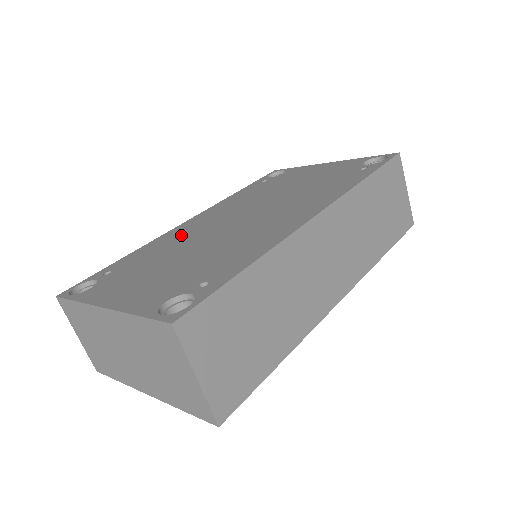
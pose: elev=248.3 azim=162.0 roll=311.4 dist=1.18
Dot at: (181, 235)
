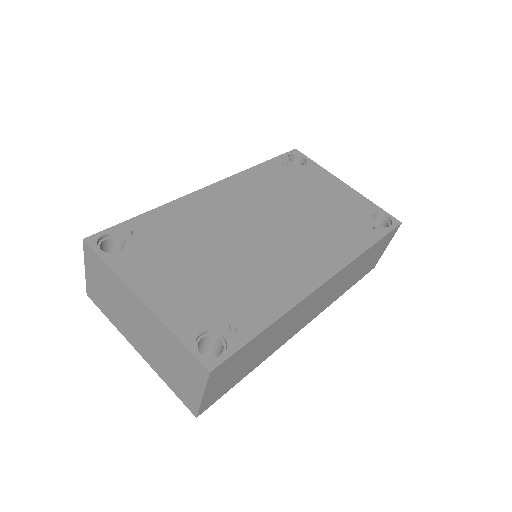
Dot at: (206, 214)
